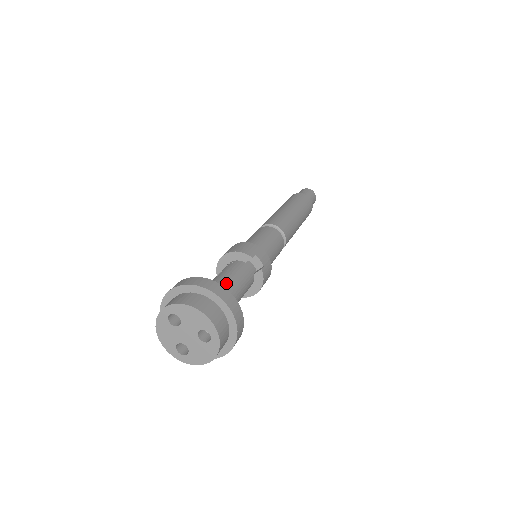
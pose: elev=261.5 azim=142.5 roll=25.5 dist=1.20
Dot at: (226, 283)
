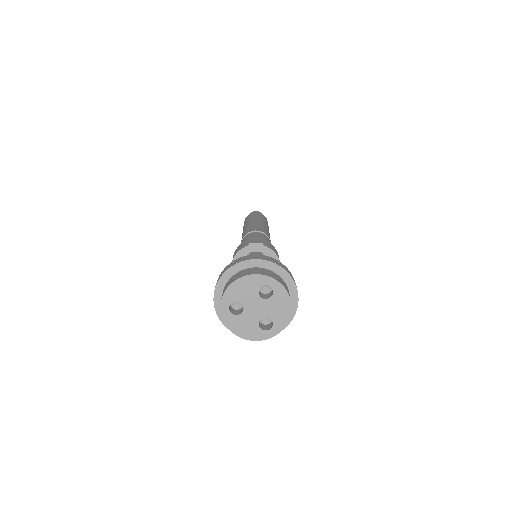
Dot at: occluded
